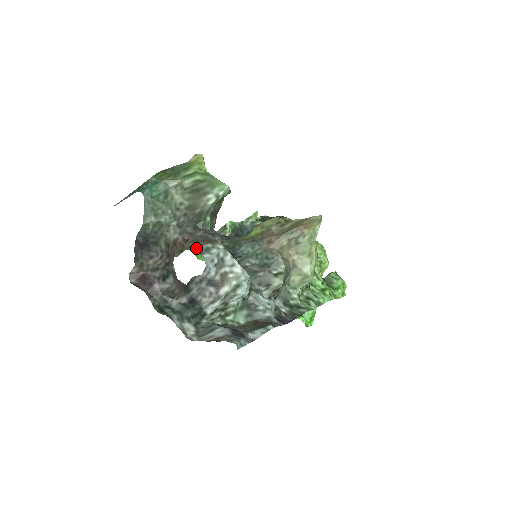
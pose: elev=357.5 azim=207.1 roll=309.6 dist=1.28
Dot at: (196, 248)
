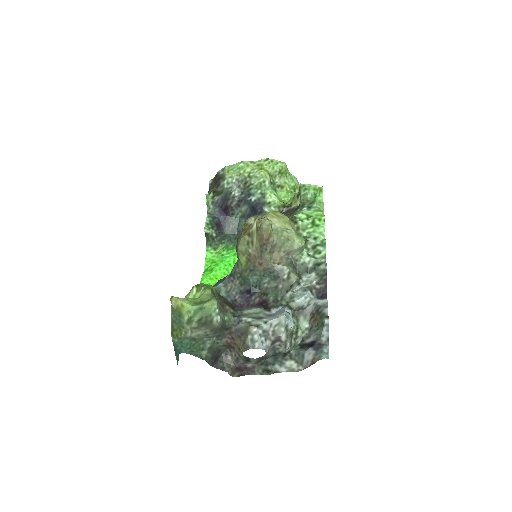
Dot at: (247, 347)
